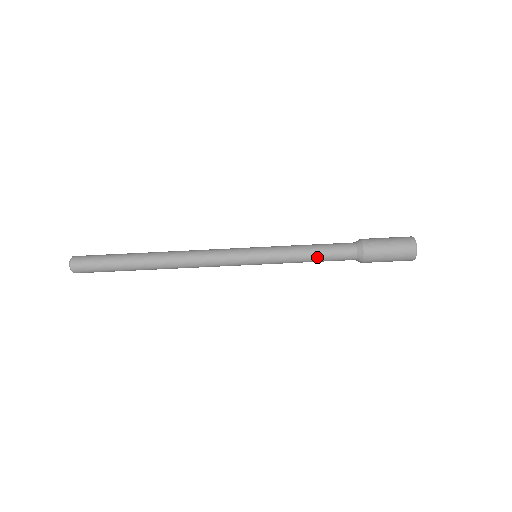
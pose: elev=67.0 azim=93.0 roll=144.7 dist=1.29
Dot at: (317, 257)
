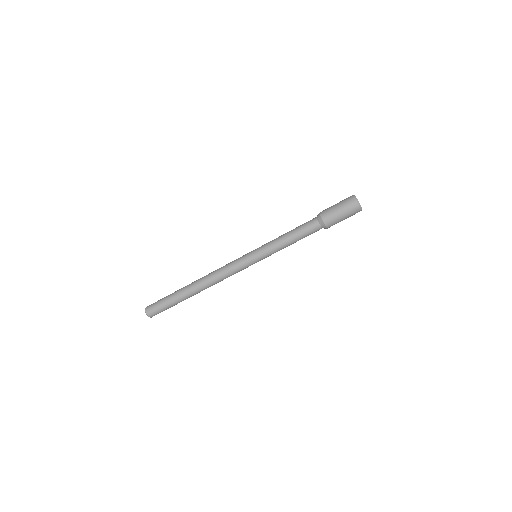
Dot at: (296, 241)
